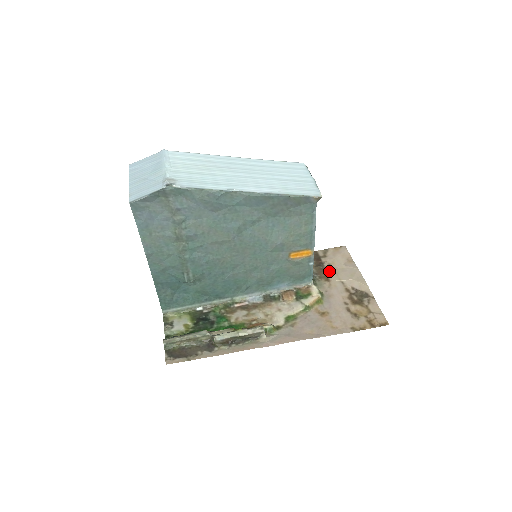
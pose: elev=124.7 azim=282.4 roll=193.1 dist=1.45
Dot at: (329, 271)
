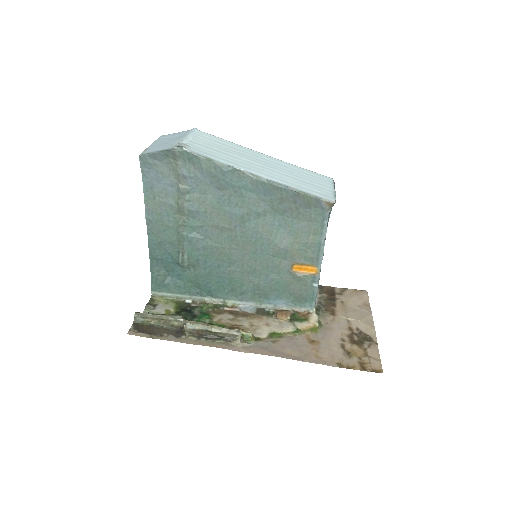
Dot at: (339, 307)
